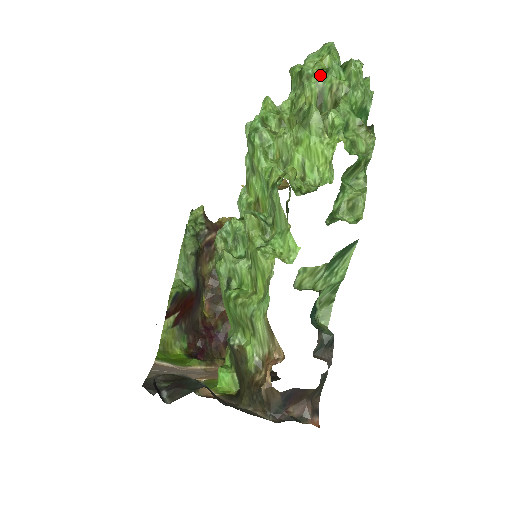
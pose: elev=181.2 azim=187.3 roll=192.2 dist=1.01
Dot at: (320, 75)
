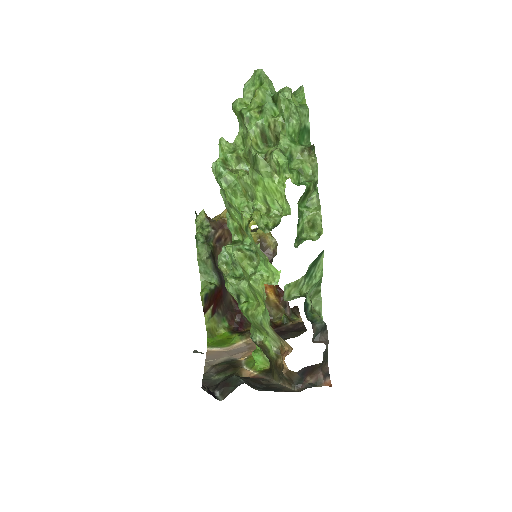
Dot at: (257, 116)
